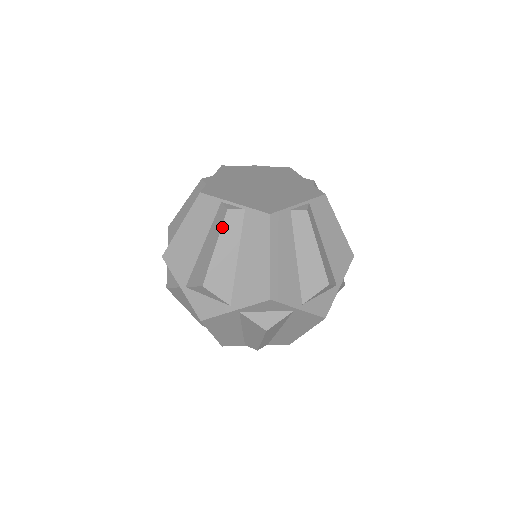
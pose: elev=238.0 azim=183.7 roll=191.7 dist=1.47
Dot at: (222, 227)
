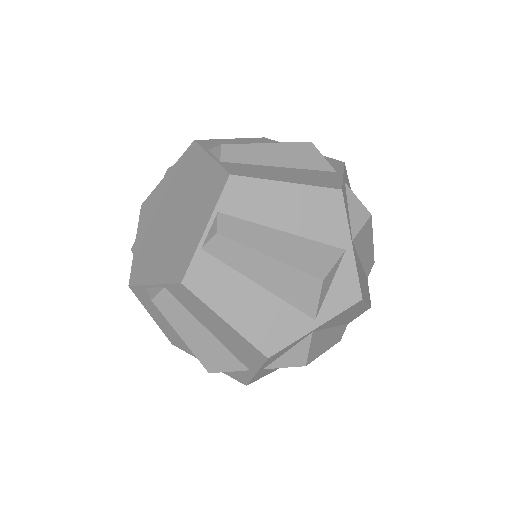
Dot at: (166, 318)
